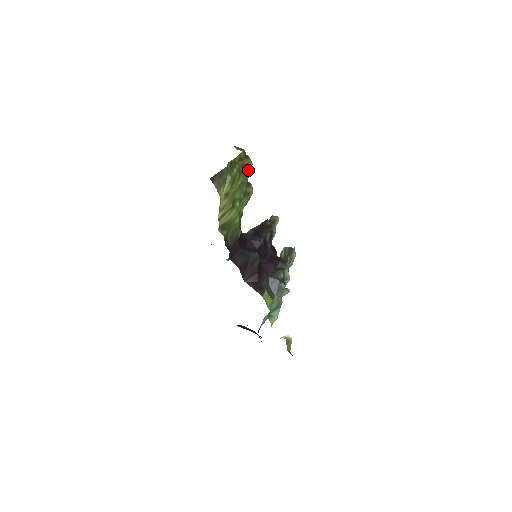
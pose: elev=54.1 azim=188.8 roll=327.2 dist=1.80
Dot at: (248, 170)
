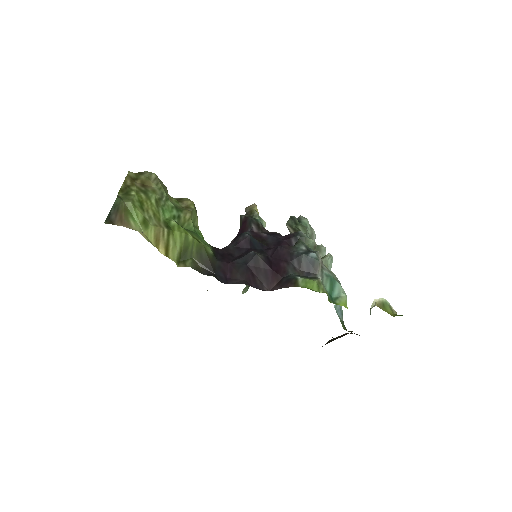
Dot at: (155, 183)
